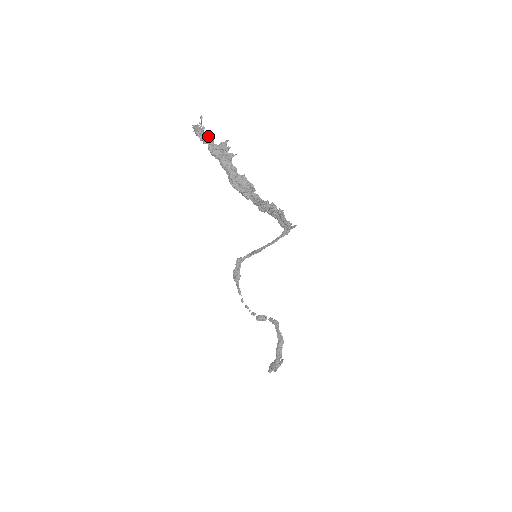
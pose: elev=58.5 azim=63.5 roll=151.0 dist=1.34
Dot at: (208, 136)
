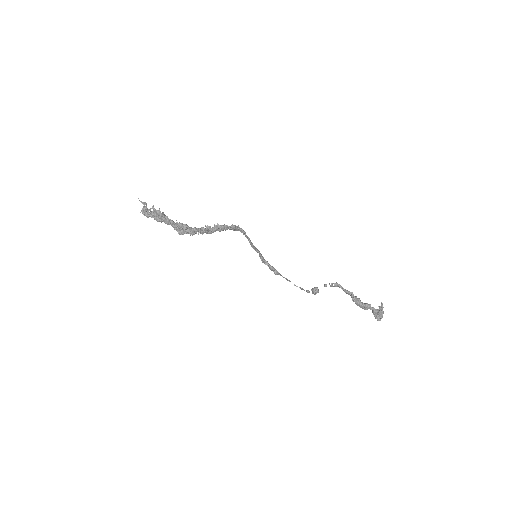
Dot at: (148, 211)
